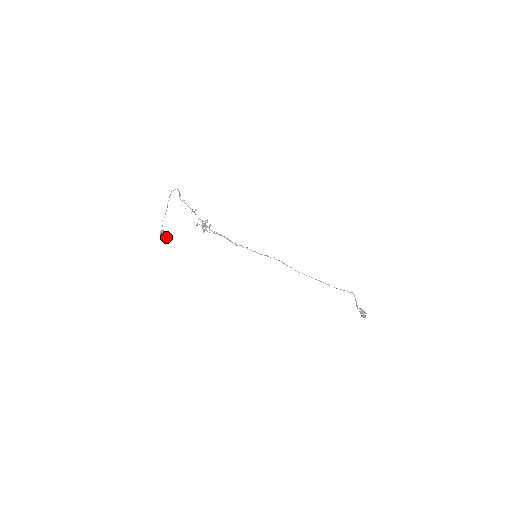
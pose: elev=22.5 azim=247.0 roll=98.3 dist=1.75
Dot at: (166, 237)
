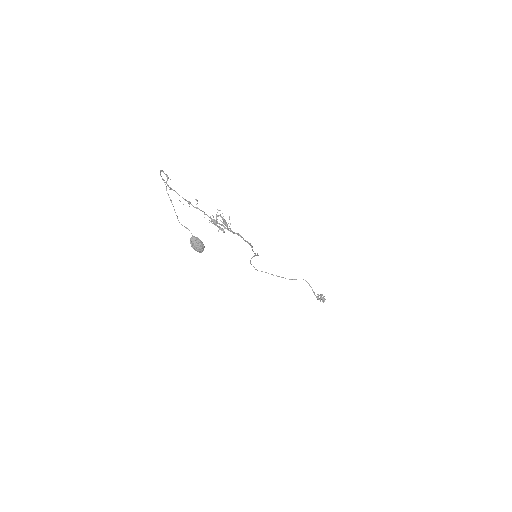
Dot at: (204, 246)
